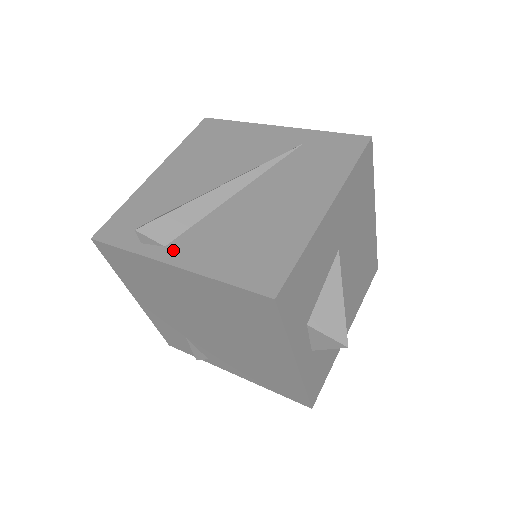
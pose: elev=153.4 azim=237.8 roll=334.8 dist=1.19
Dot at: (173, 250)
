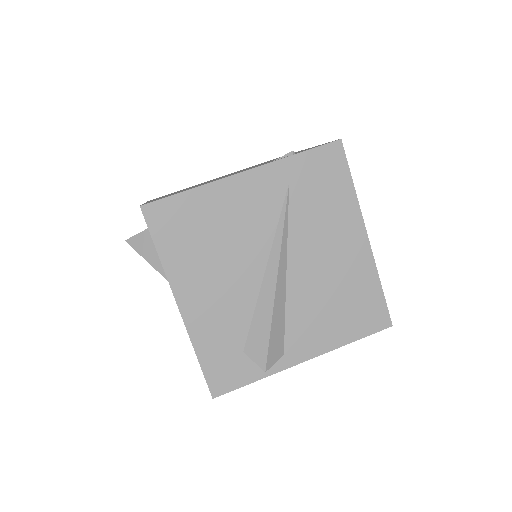
Dot at: (294, 352)
